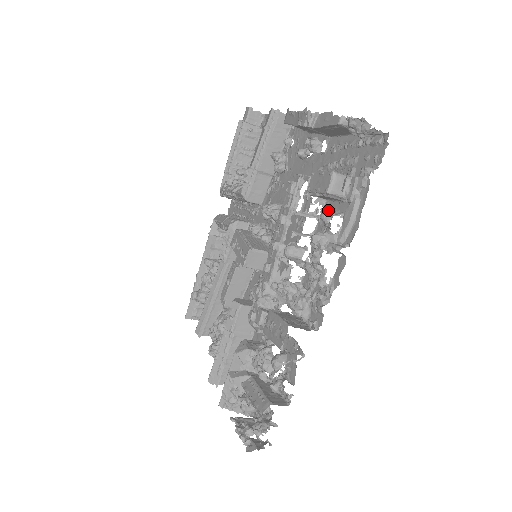
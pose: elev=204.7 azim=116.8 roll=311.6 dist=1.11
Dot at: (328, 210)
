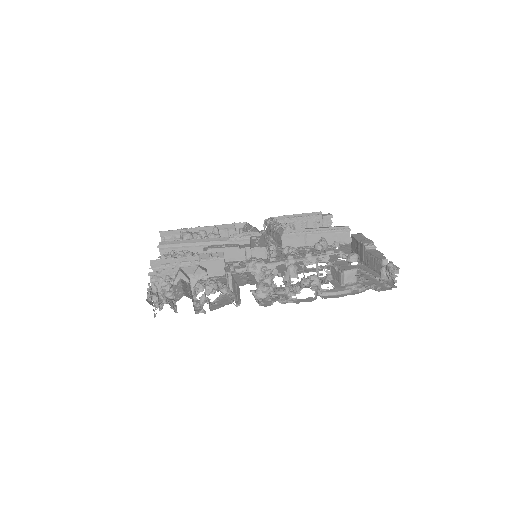
Dot at: (332, 278)
